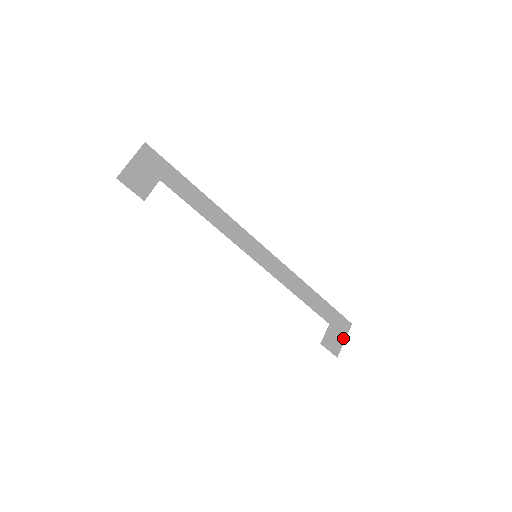
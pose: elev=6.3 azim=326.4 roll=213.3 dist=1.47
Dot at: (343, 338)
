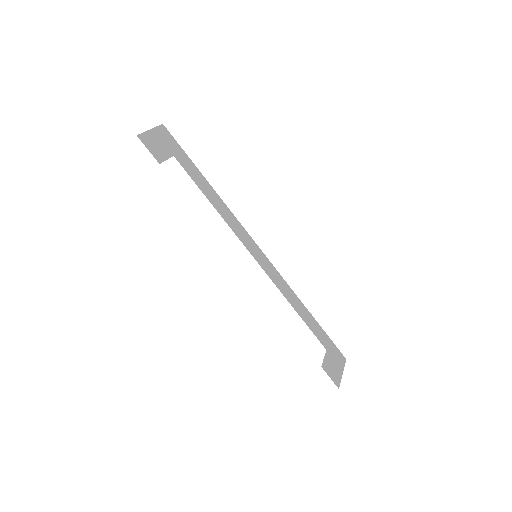
Dot at: (341, 370)
